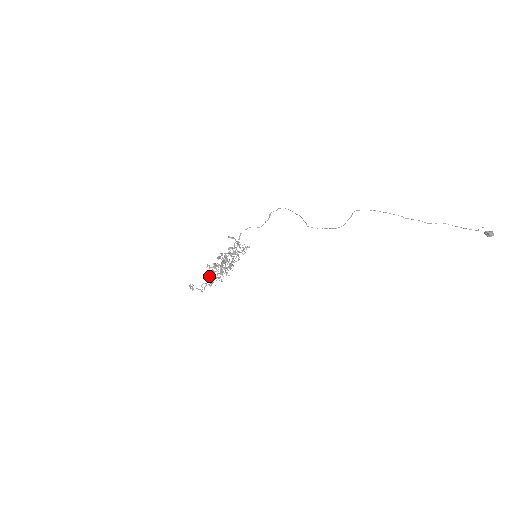
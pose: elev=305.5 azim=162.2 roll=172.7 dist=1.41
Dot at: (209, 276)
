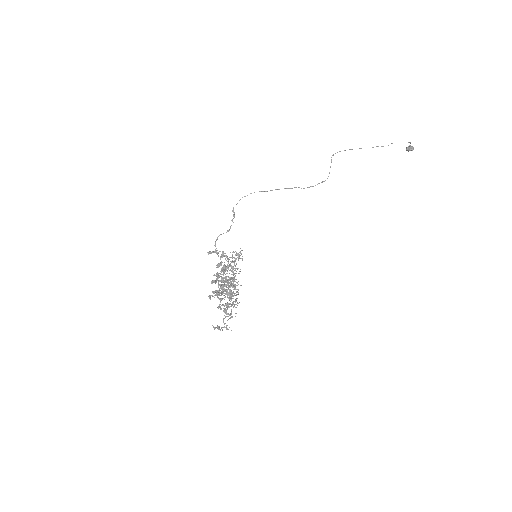
Dot at: (220, 308)
